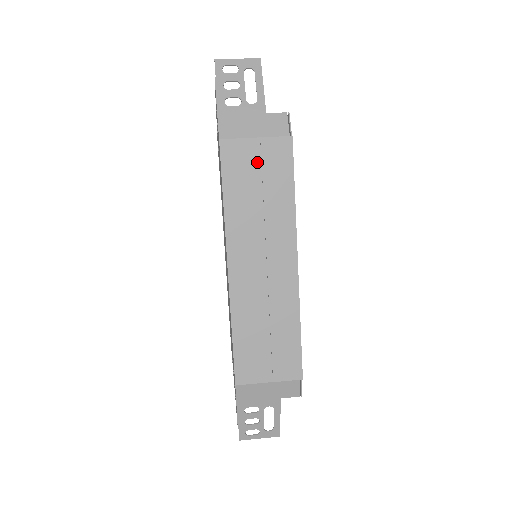
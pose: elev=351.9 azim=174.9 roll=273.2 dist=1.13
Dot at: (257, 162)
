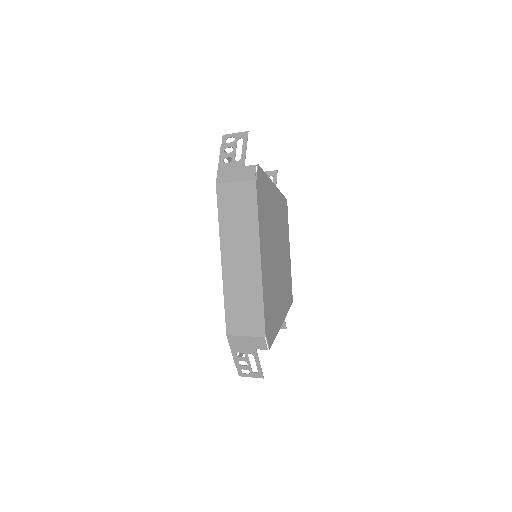
Dot at: (236, 196)
